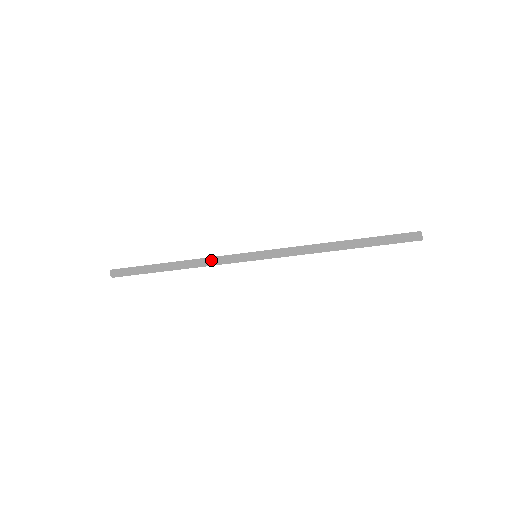
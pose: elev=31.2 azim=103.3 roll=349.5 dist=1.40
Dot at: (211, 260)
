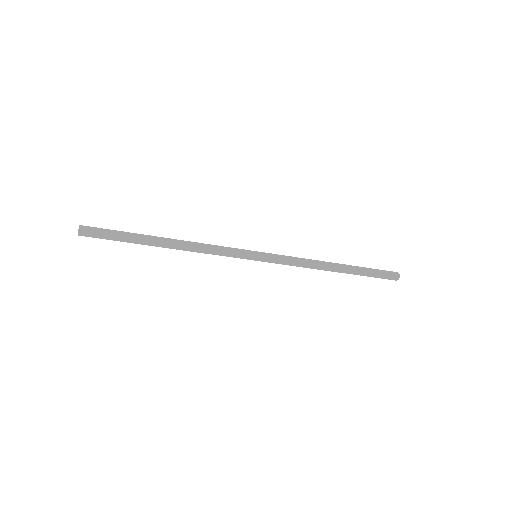
Dot at: (210, 245)
